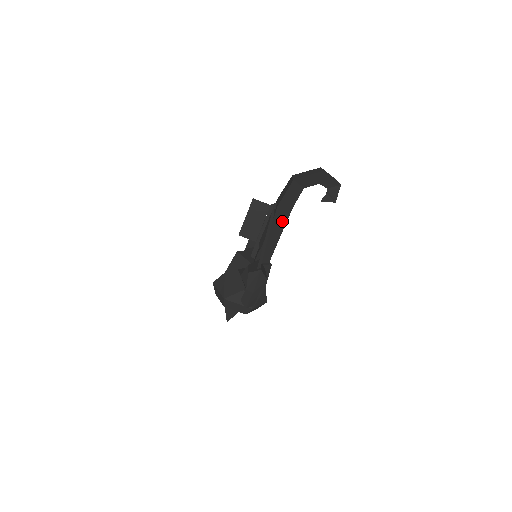
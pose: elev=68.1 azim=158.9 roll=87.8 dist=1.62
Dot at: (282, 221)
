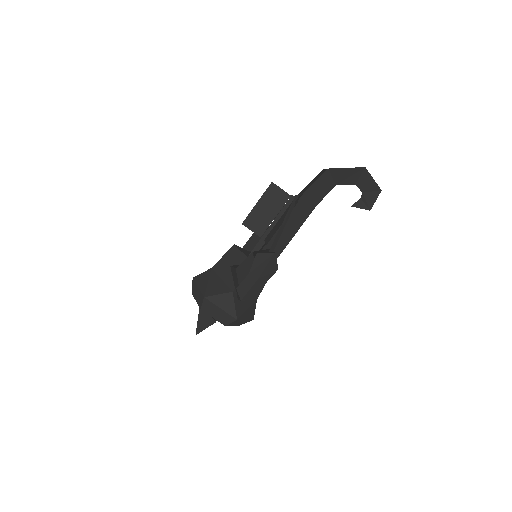
Dot at: (300, 218)
